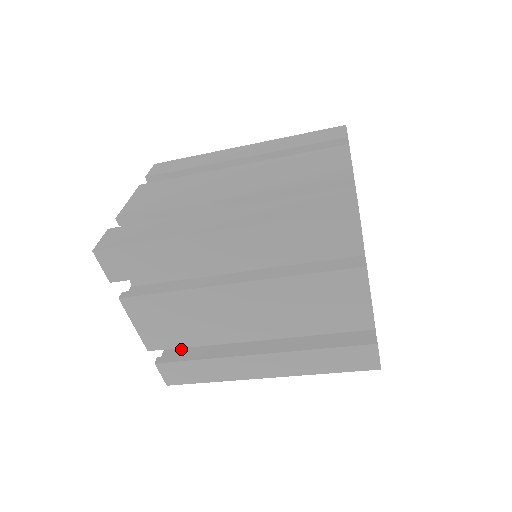
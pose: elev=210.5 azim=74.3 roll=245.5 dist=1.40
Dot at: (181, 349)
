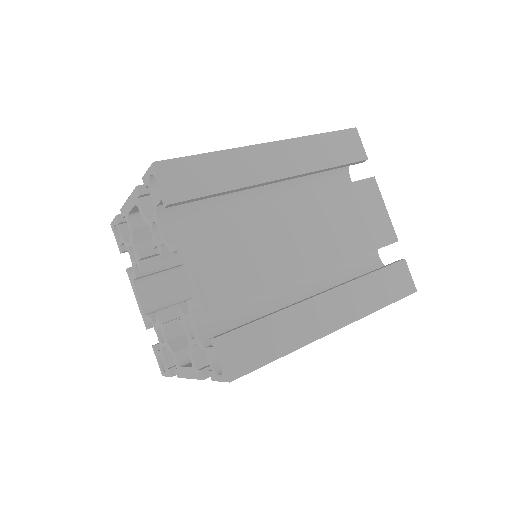
Dot at: occluded
